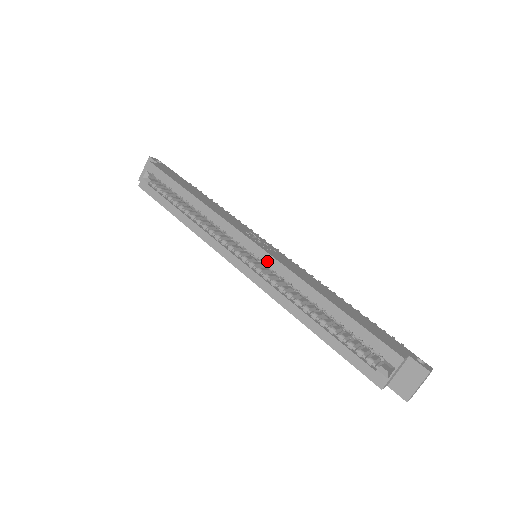
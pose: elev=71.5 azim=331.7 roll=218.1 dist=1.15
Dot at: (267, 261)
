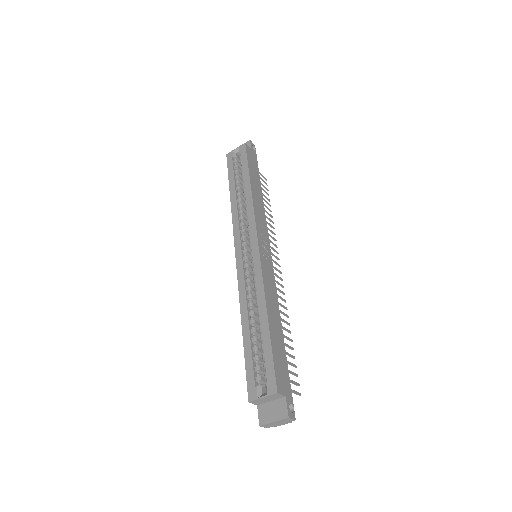
Dot at: (255, 262)
